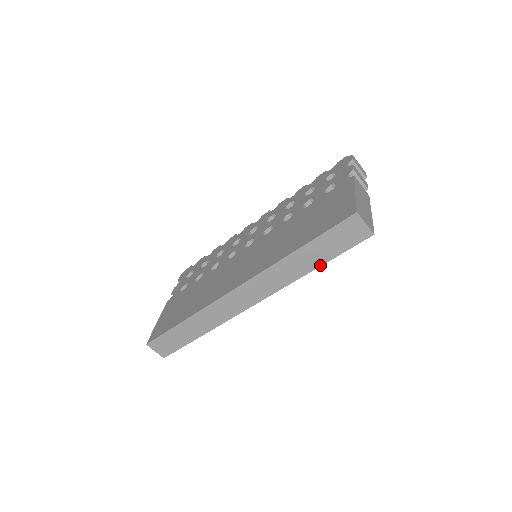
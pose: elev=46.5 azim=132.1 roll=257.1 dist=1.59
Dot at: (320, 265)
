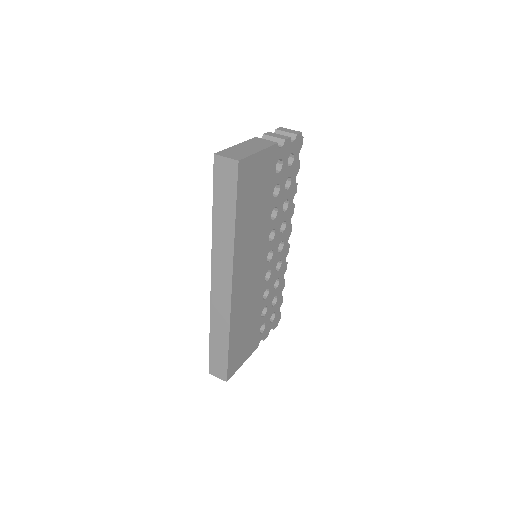
Dot at: (234, 217)
